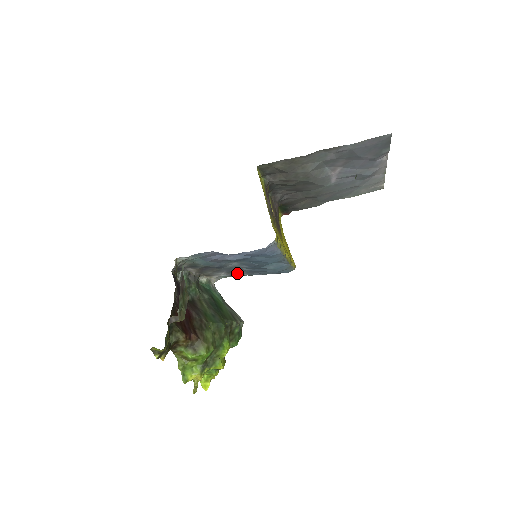
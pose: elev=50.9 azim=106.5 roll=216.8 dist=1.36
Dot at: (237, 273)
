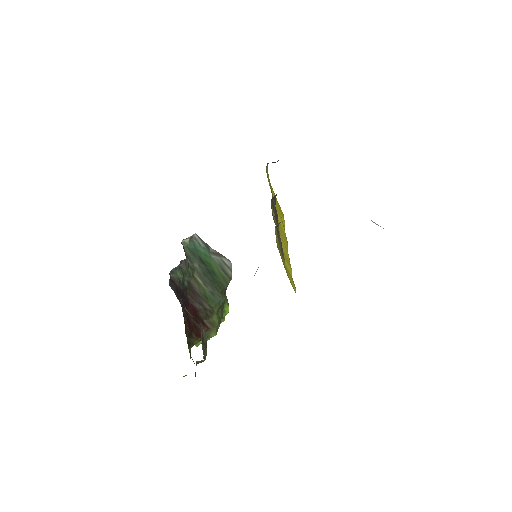
Dot at: occluded
